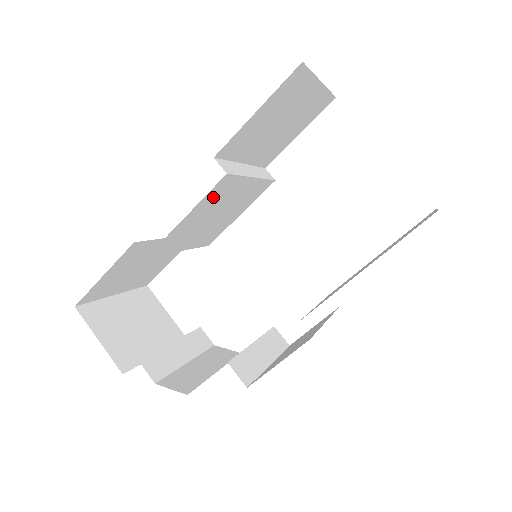
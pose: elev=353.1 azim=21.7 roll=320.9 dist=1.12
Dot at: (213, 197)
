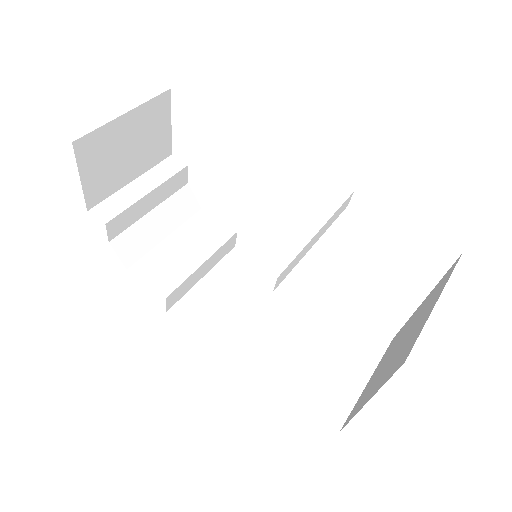
Dot at: occluded
